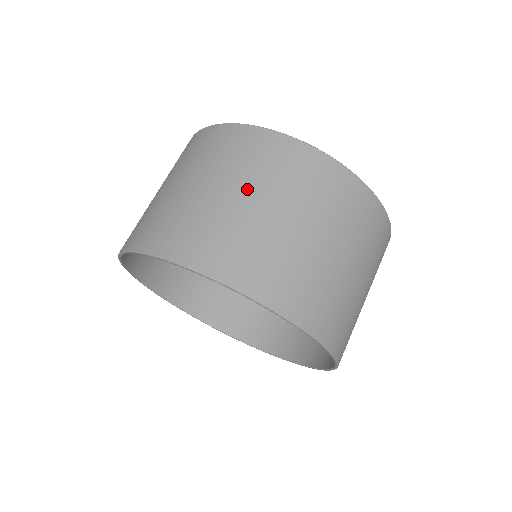
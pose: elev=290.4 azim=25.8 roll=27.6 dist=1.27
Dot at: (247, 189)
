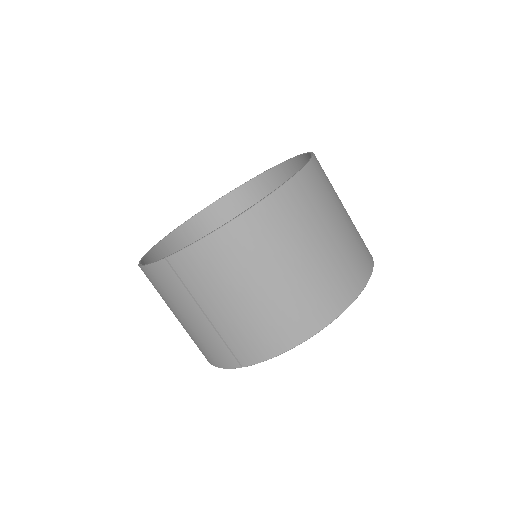
Dot at: (297, 254)
